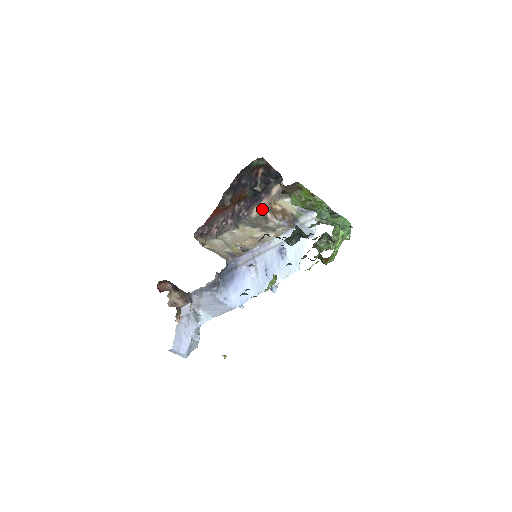
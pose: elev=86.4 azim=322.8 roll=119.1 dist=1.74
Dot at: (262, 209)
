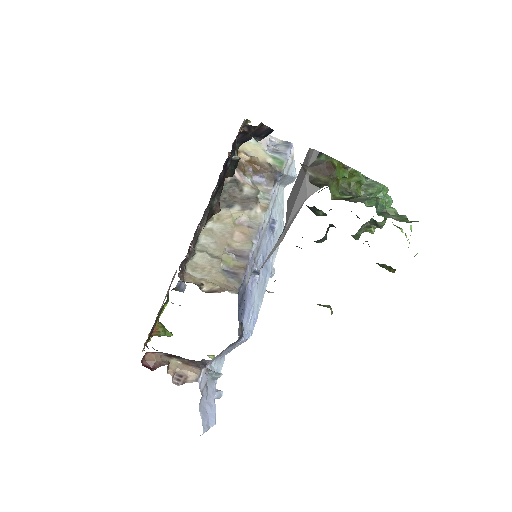
Dot at: occluded
